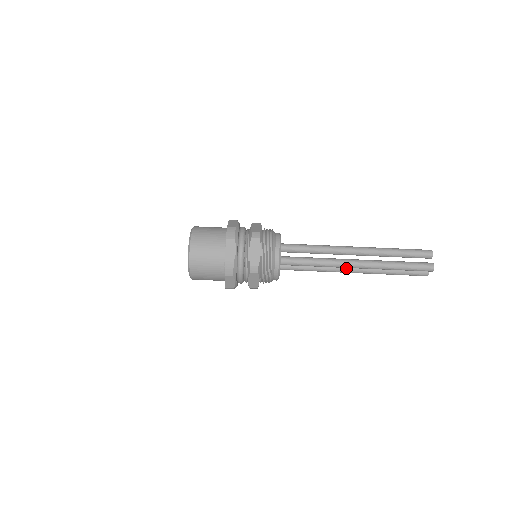
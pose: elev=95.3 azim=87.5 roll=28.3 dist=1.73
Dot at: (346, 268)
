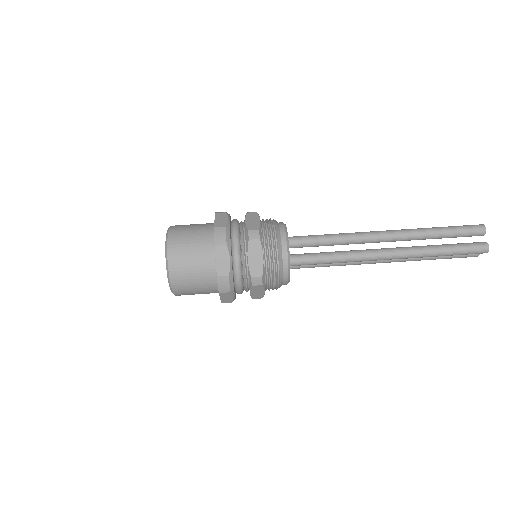
Dot at: occluded
